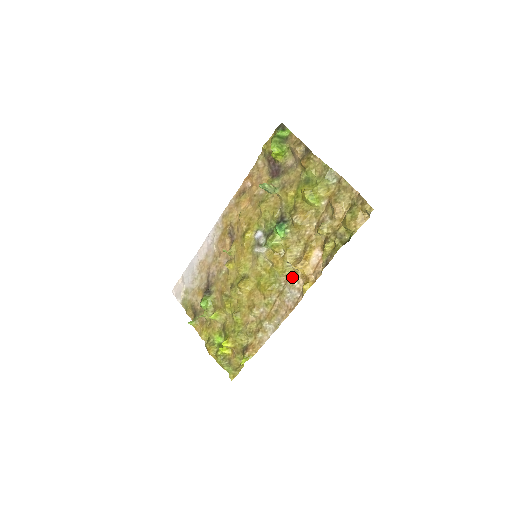
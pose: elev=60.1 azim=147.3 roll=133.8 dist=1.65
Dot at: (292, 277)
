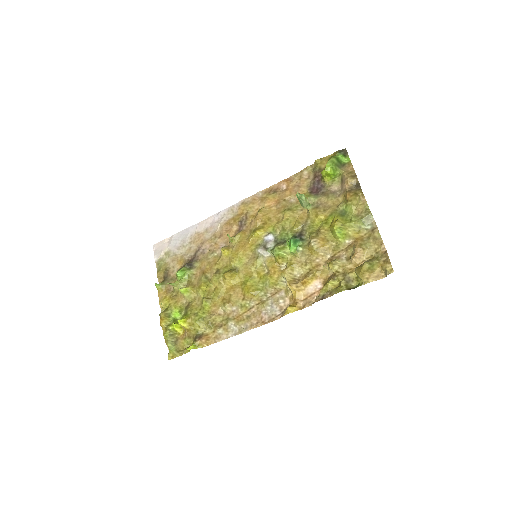
Dot at: (281, 293)
